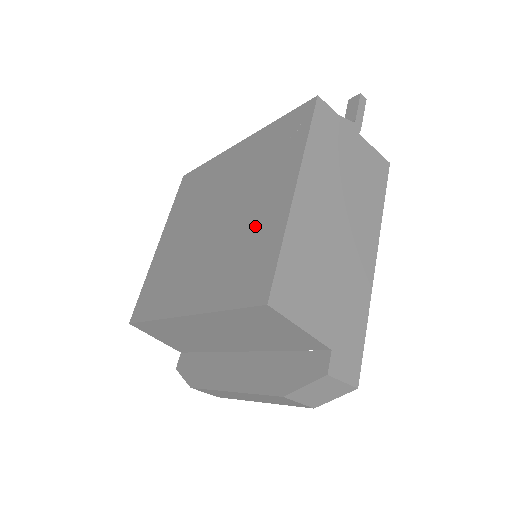
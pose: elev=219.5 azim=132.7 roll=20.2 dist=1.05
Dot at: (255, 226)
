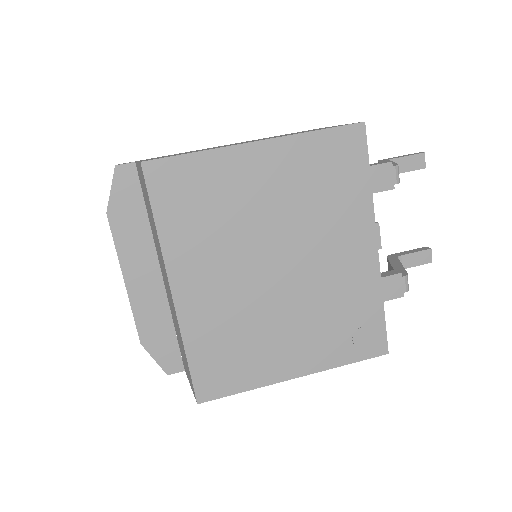
Dot at: (266, 348)
